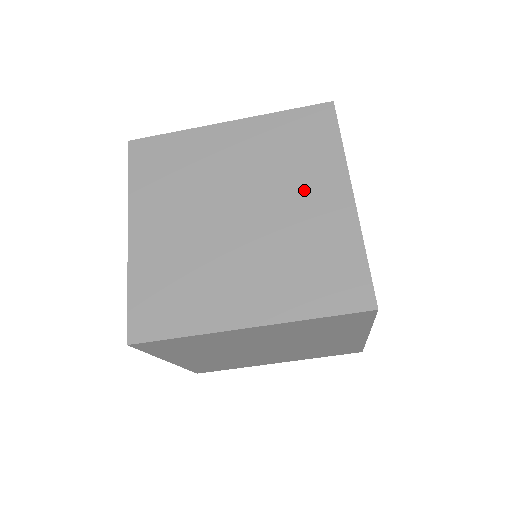
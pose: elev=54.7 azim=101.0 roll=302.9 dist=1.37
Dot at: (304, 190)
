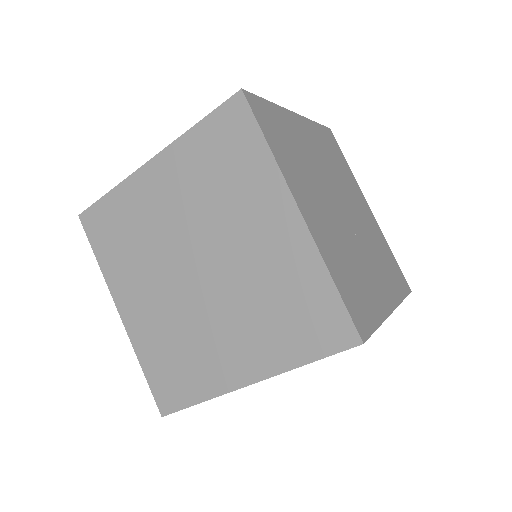
Dot at: (248, 222)
